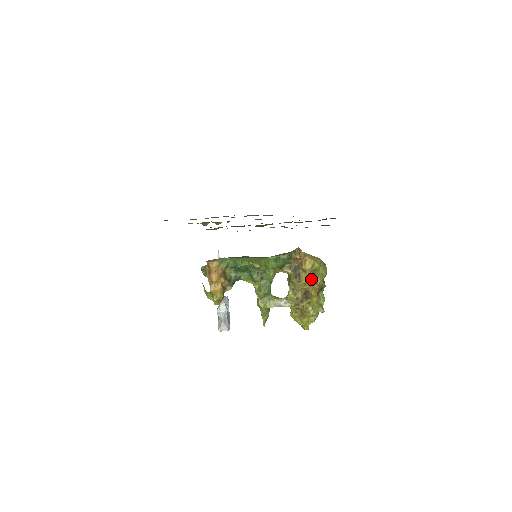
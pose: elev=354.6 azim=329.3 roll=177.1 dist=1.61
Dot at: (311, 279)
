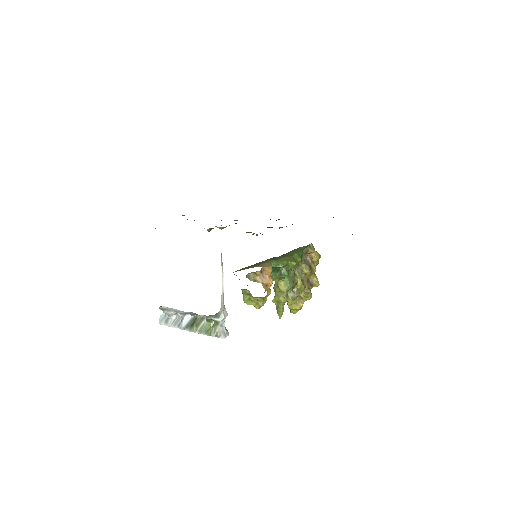
Dot at: occluded
